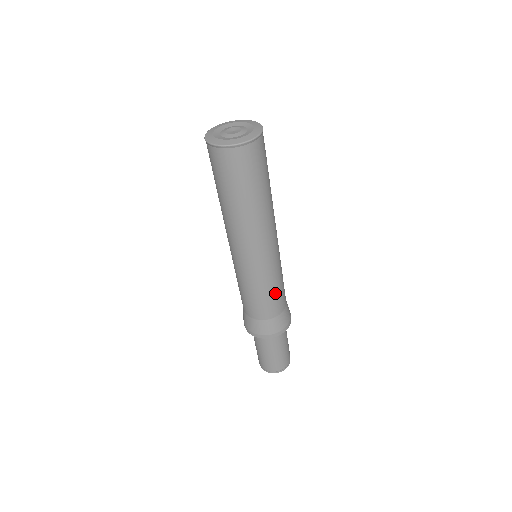
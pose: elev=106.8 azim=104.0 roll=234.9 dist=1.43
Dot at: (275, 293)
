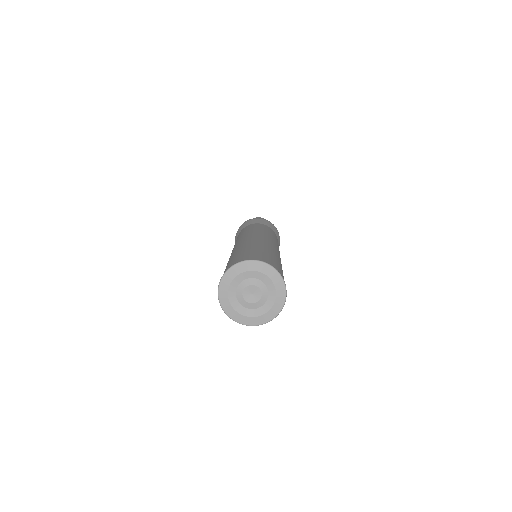
Dot at: occluded
